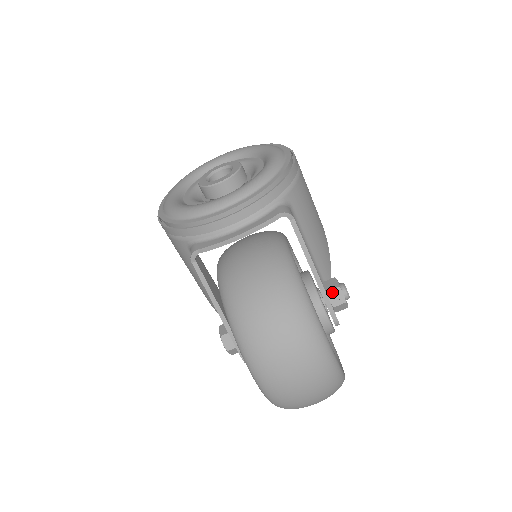
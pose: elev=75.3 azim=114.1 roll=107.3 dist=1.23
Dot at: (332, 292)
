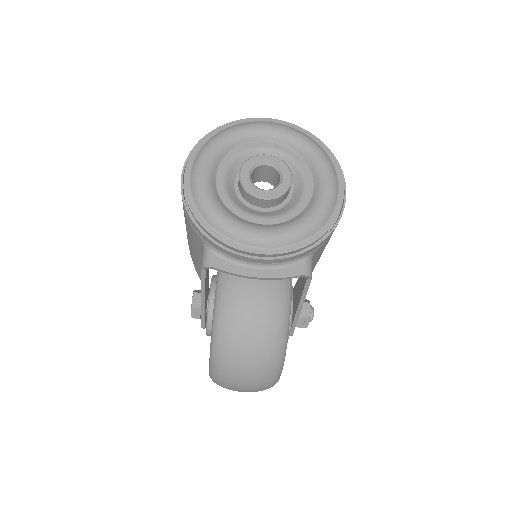
Dot at: (301, 318)
